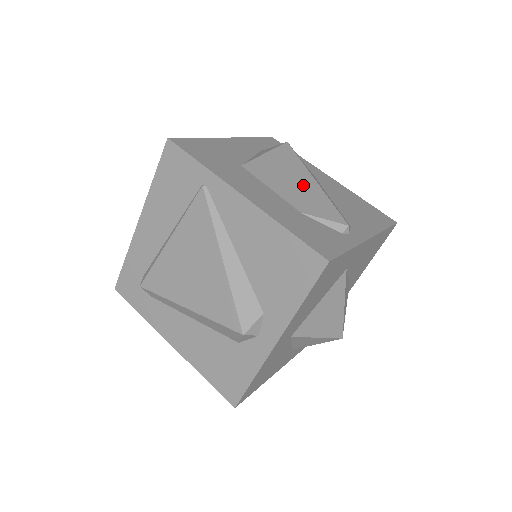
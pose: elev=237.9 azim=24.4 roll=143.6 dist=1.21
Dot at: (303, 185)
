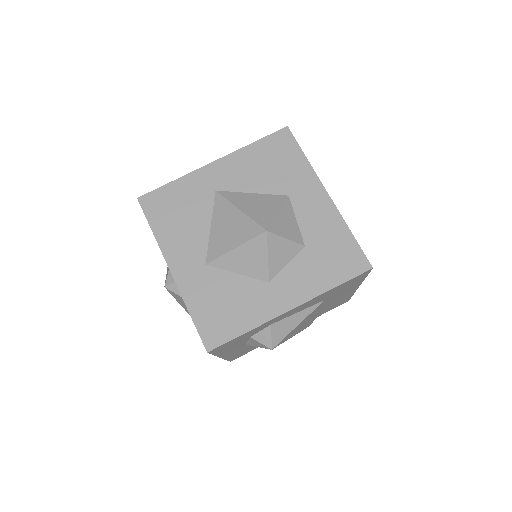
Dot at: occluded
